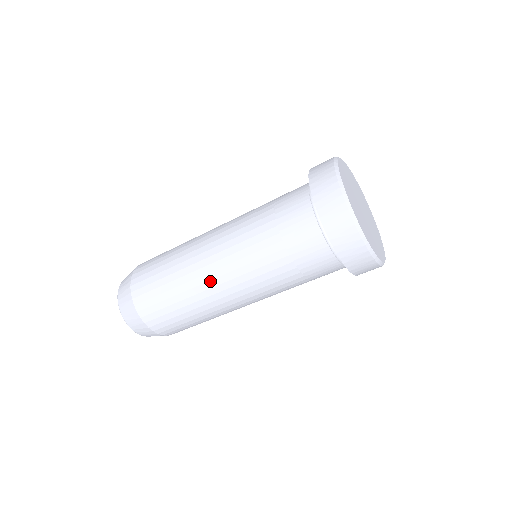
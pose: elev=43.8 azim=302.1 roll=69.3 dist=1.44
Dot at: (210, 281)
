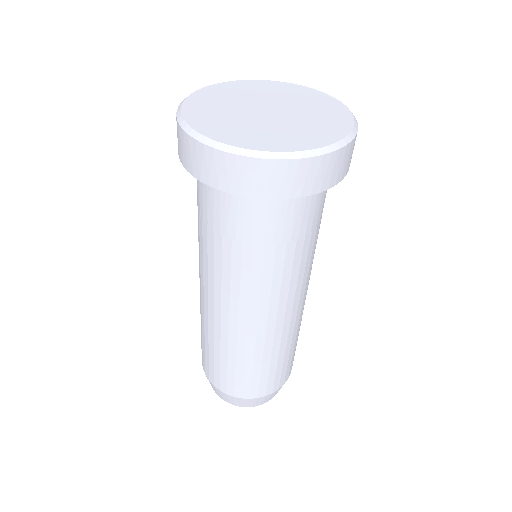
Dot at: (238, 328)
